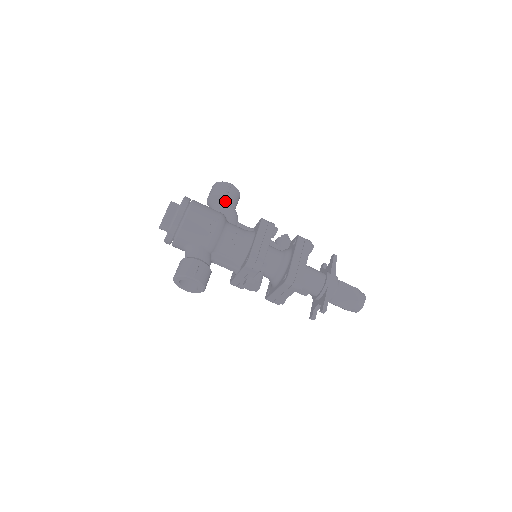
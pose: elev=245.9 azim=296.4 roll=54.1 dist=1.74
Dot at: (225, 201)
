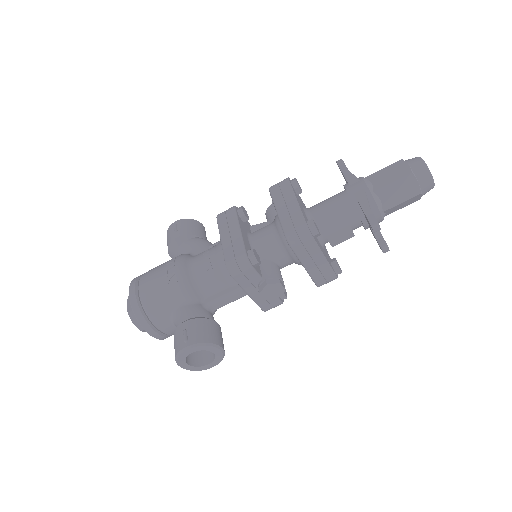
Dot at: (181, 241)
